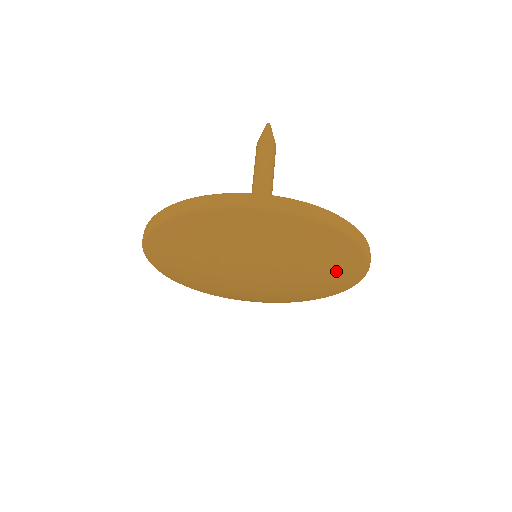
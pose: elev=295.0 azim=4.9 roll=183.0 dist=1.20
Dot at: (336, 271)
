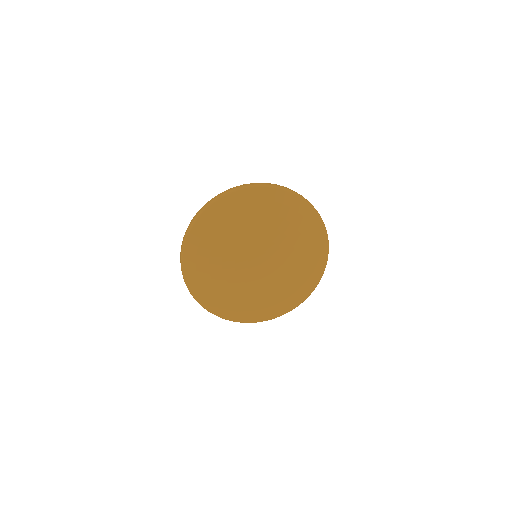
Dot at: (310, 247)
